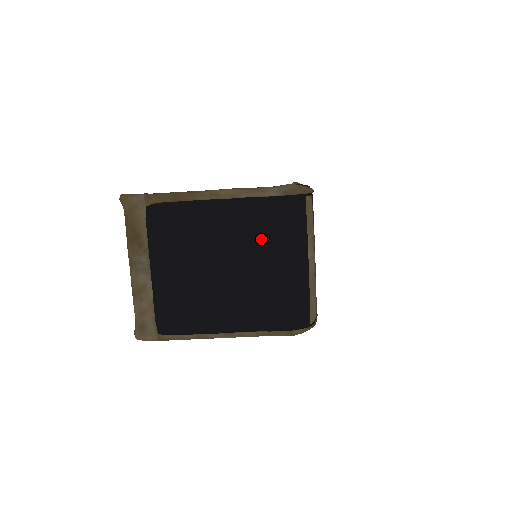
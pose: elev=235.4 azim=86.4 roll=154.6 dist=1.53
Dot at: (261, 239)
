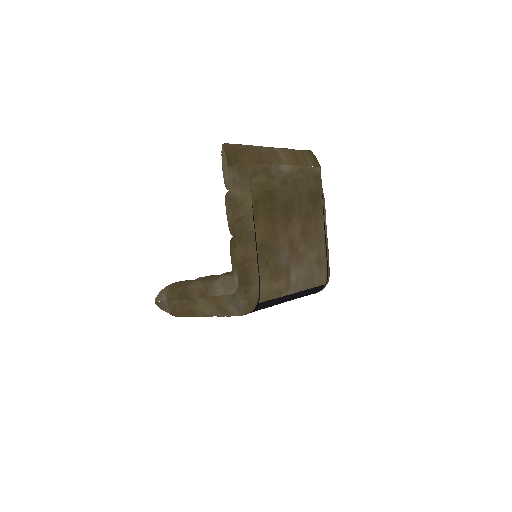
Dot at: occluded
